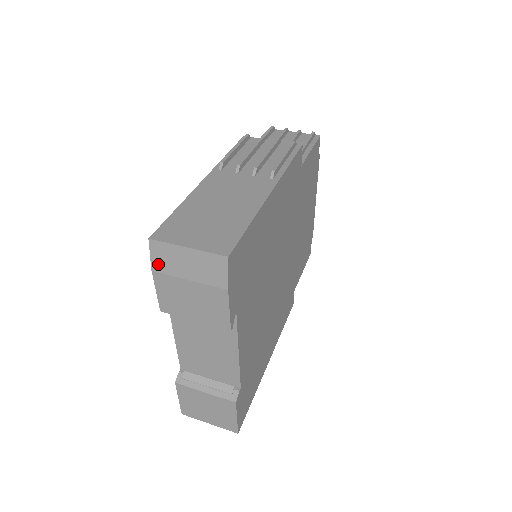
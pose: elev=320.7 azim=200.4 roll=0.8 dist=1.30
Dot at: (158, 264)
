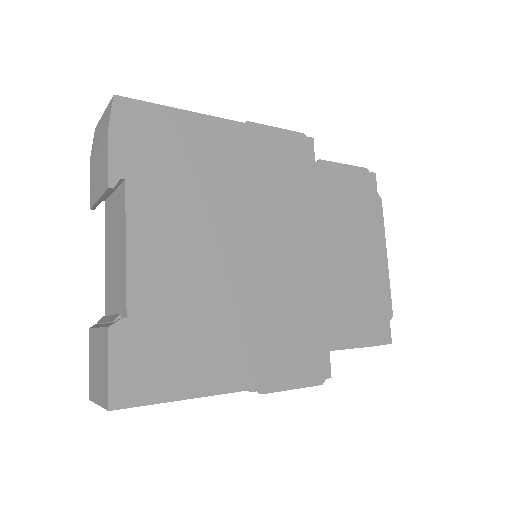
Dot at: (93, 147)
